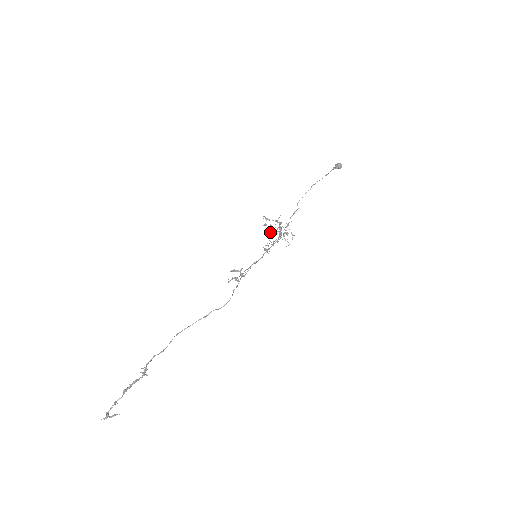
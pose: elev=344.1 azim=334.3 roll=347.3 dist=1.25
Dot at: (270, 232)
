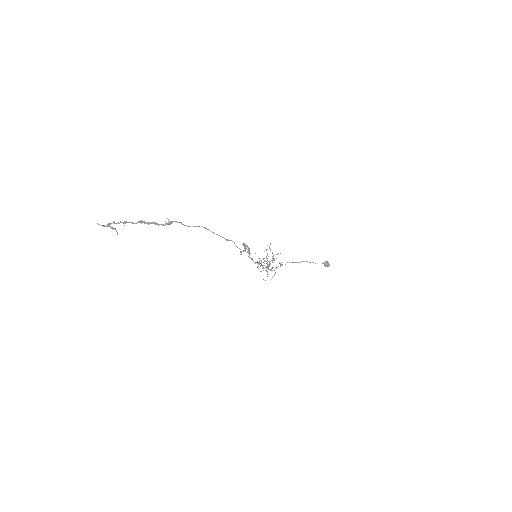
Dot at: occluded
